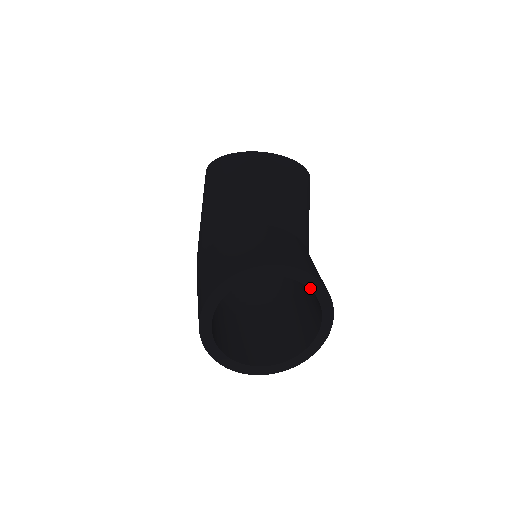
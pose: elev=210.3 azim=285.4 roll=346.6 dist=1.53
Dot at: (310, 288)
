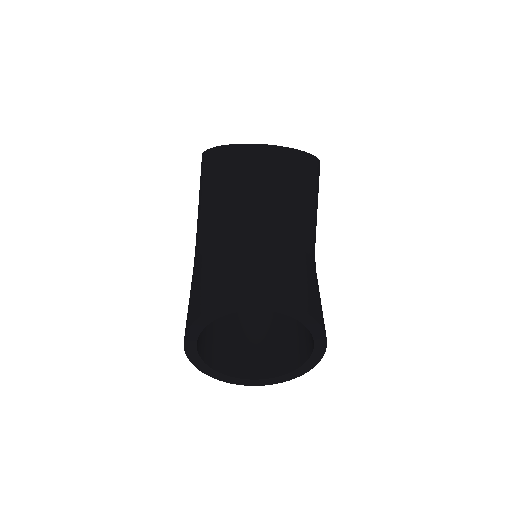
Dot at: (296, 318)
